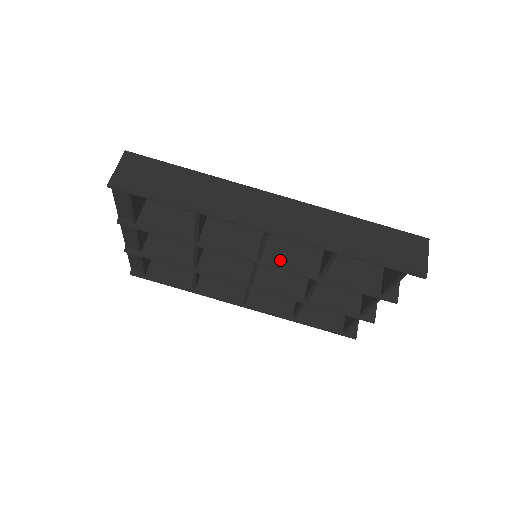
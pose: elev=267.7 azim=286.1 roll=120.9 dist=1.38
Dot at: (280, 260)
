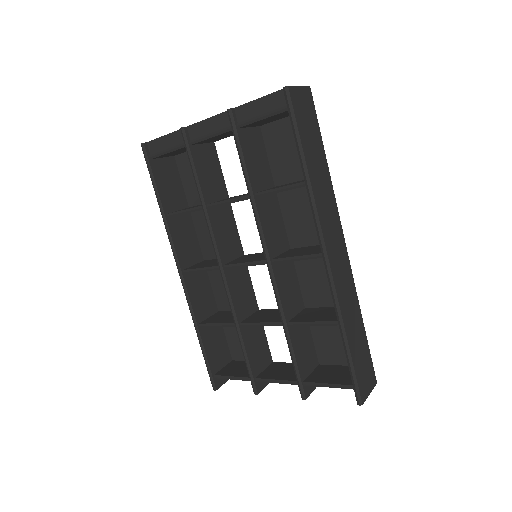
Dot at: (281, 280)
